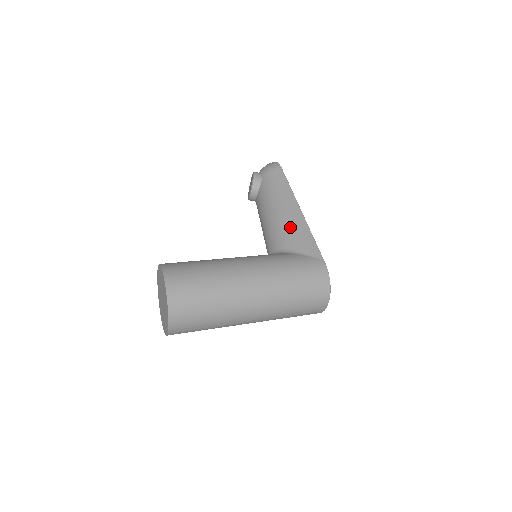
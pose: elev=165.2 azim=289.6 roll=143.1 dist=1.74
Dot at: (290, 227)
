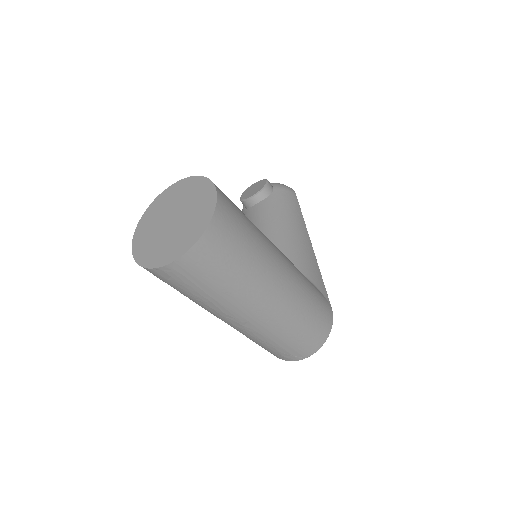
Dot at: (302, 251)
